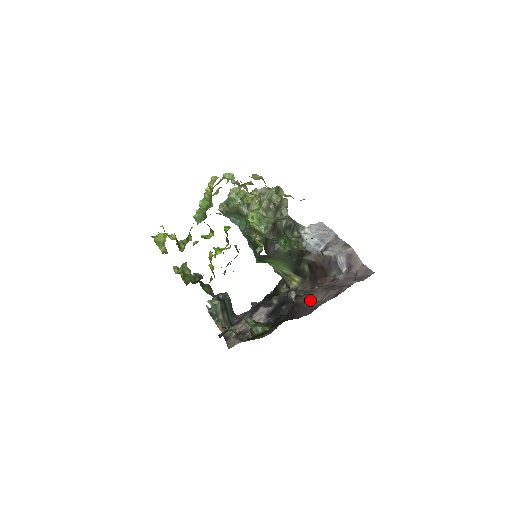
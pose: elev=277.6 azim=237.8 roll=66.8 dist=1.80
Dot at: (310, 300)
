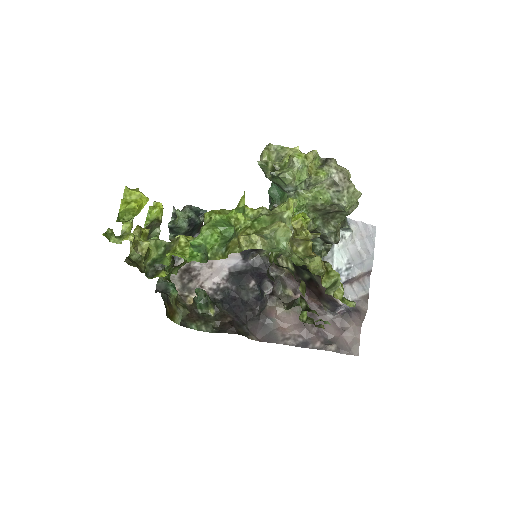
Dot at: (278, 315)
